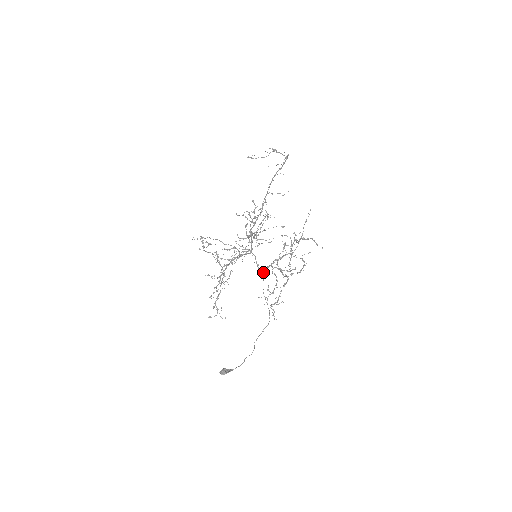
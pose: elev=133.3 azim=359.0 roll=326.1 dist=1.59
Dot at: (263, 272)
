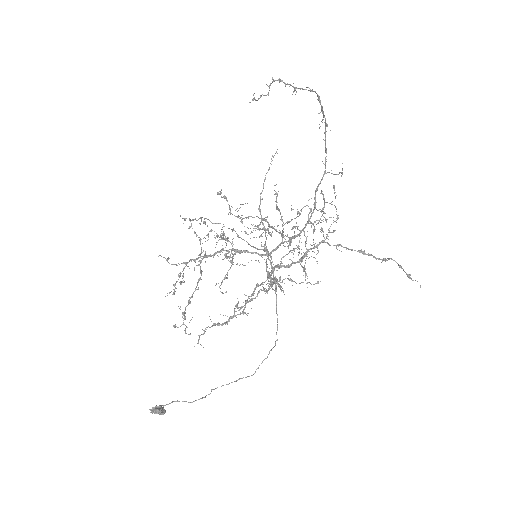
Dot at: (273, 289)
